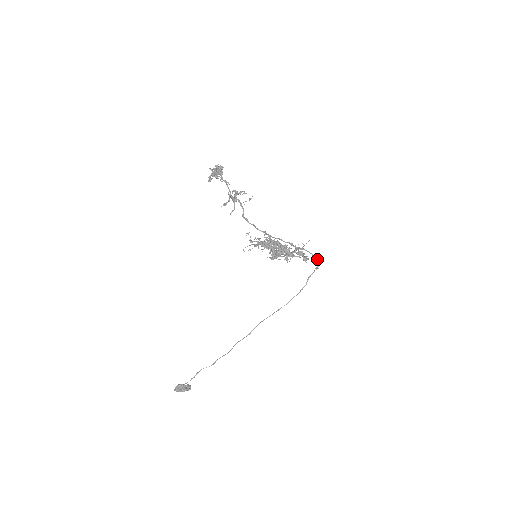
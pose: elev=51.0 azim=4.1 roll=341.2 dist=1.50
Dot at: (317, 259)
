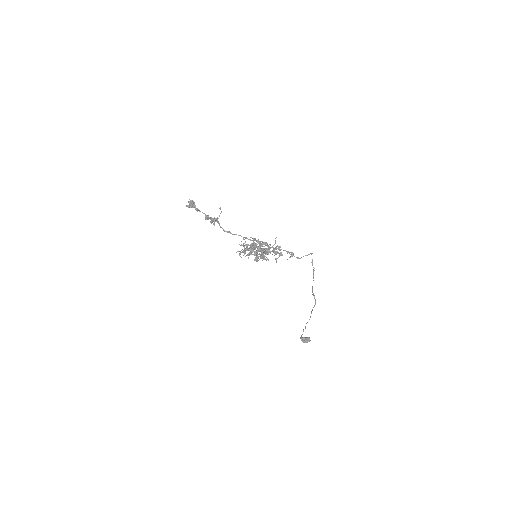
Dot at: occluded
